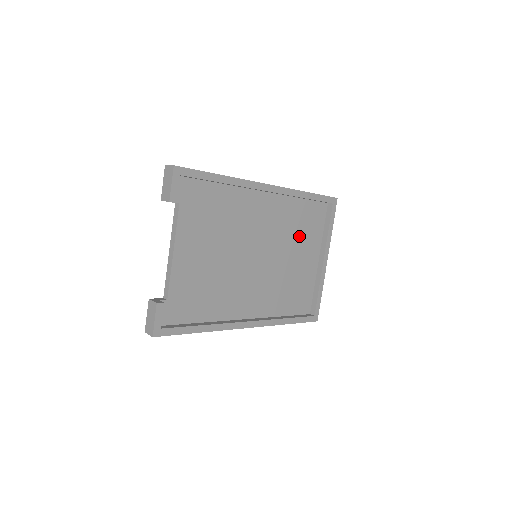
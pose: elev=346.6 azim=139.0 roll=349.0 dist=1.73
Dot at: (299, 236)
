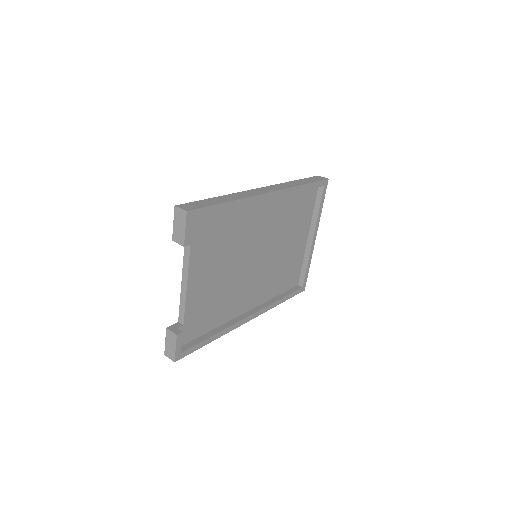
Dot at: (293, 224)
